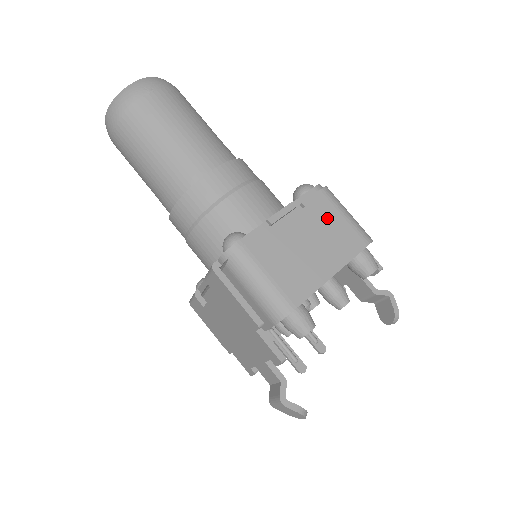
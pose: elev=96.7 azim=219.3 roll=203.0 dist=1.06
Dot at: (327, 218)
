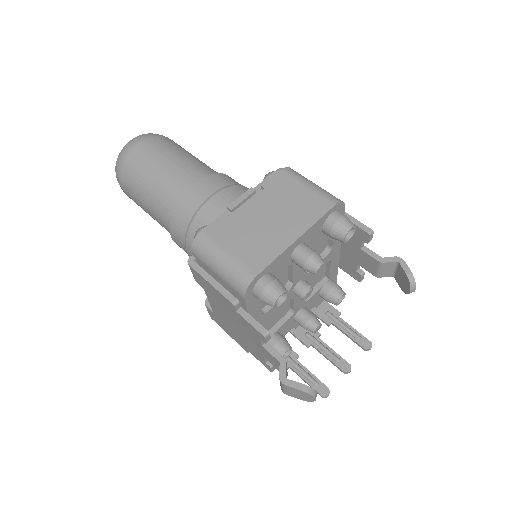
Dot at: (288, 192)
